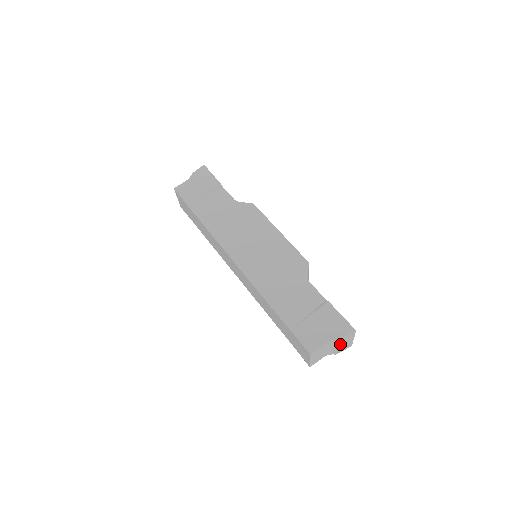
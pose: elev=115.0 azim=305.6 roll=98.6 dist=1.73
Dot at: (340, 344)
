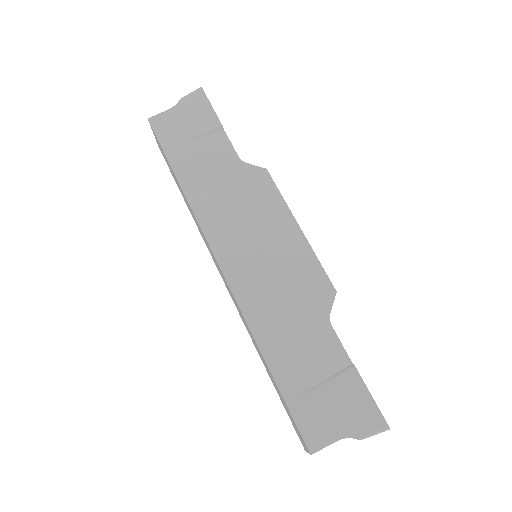
Dot at: occluded
